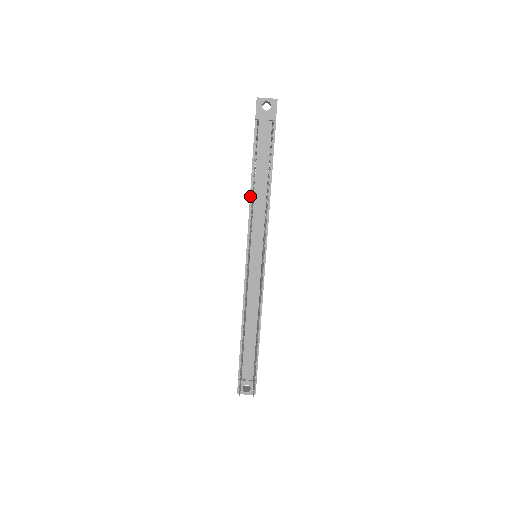
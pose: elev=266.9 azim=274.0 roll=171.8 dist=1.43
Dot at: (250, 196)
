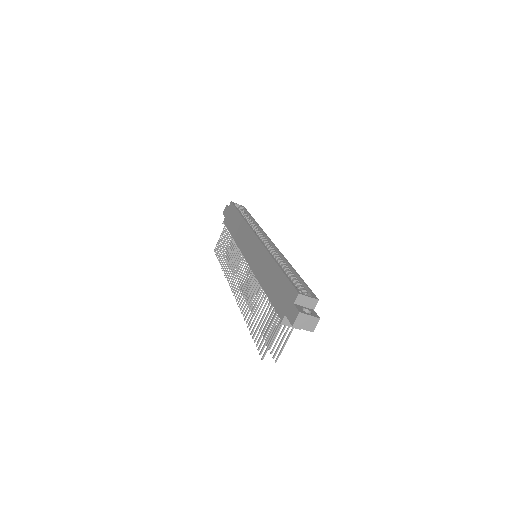
Dot at: (259, 283)
